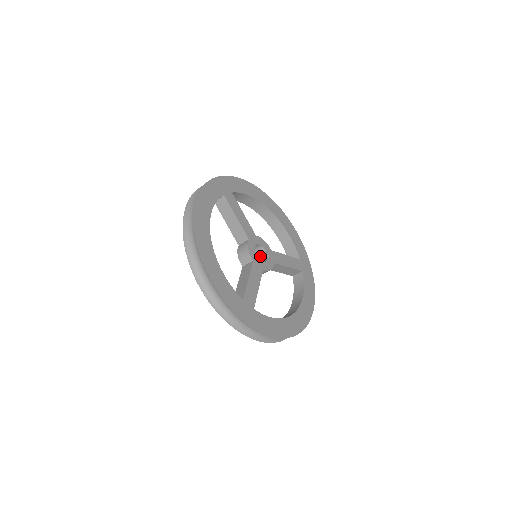
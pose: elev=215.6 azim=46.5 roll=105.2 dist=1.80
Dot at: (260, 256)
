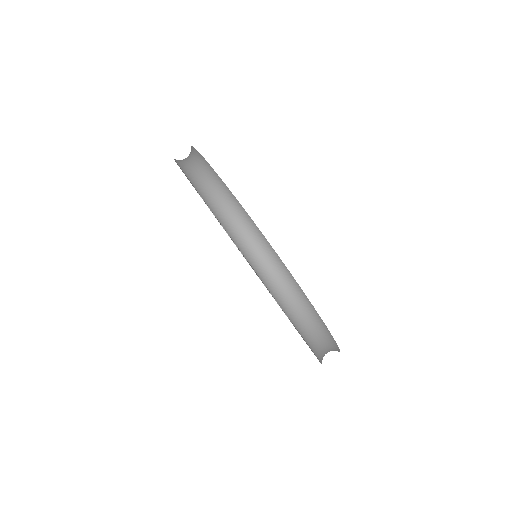
Dot at: occluded
